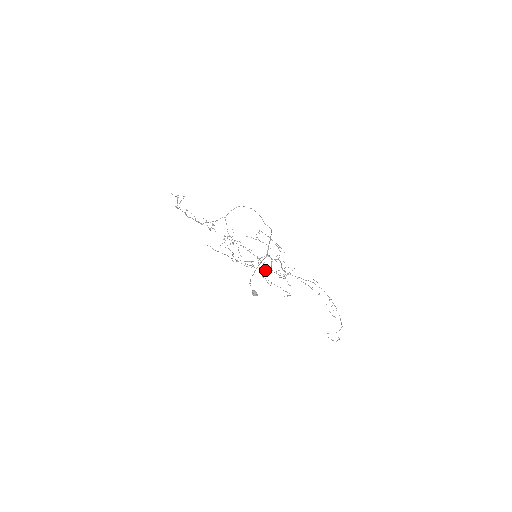
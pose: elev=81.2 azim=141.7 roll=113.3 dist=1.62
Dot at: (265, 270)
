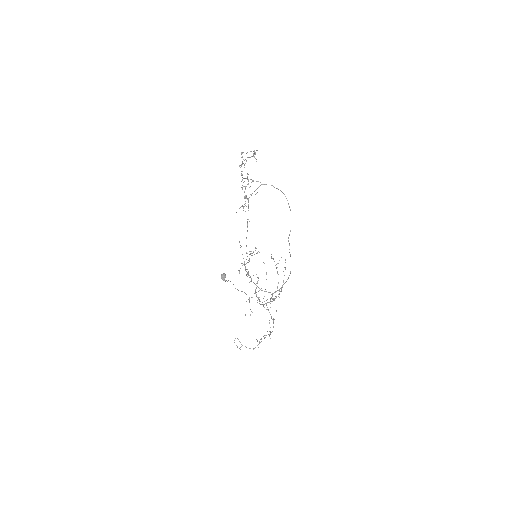
Dot at: occluded
